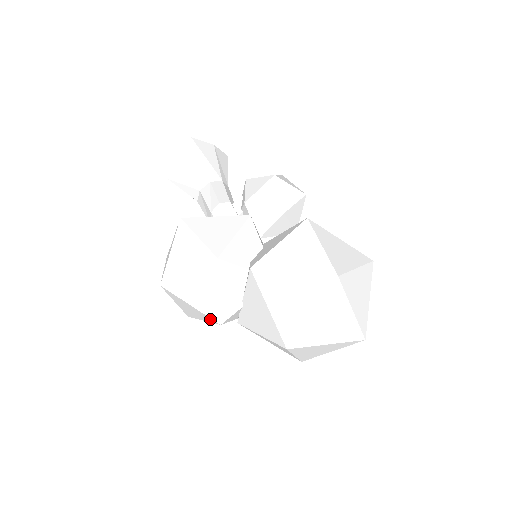
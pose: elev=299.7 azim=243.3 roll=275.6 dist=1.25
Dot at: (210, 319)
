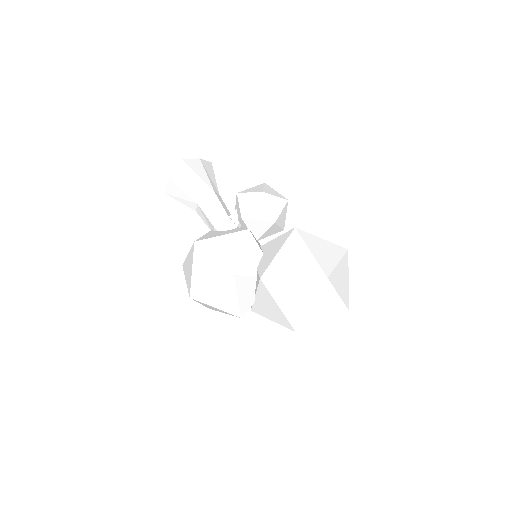
Dot at: occluded
